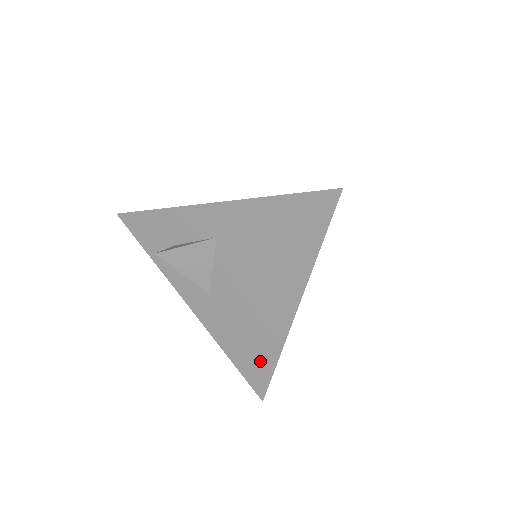
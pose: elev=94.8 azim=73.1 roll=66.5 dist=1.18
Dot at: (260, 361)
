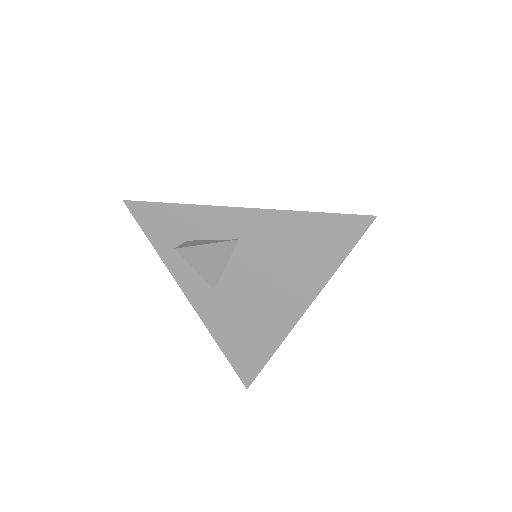
Dot at: (254, 354)
